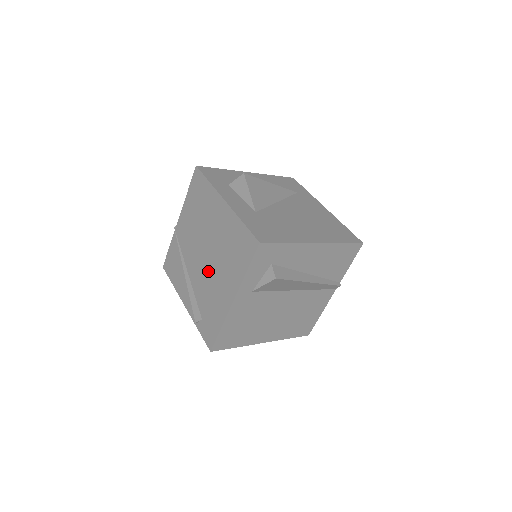
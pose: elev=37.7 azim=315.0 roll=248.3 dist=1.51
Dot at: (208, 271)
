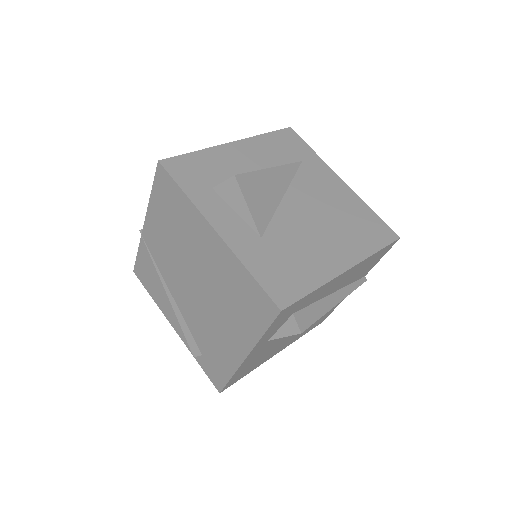
Dot at: (202, 307)
